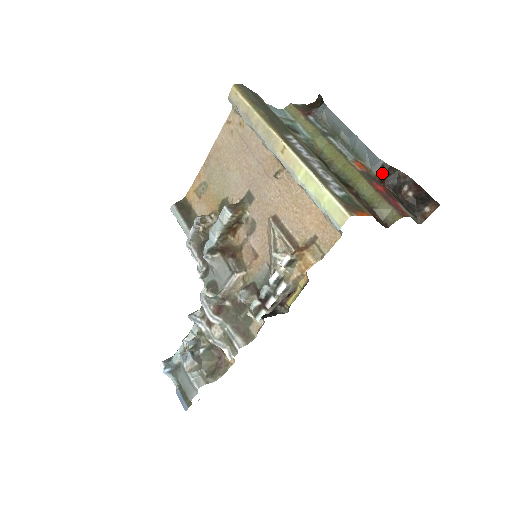
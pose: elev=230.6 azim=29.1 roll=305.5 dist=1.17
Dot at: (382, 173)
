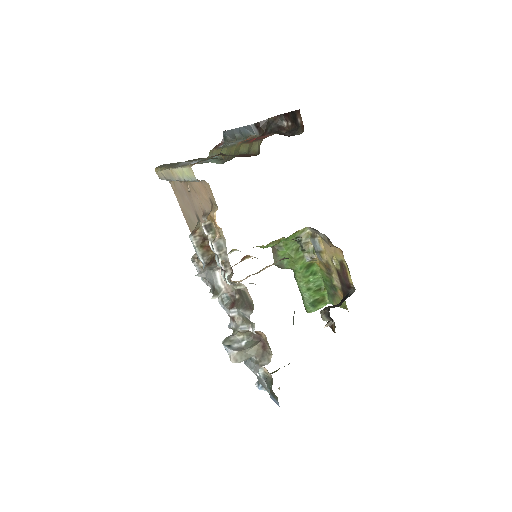
Dot at: (260, 131)
